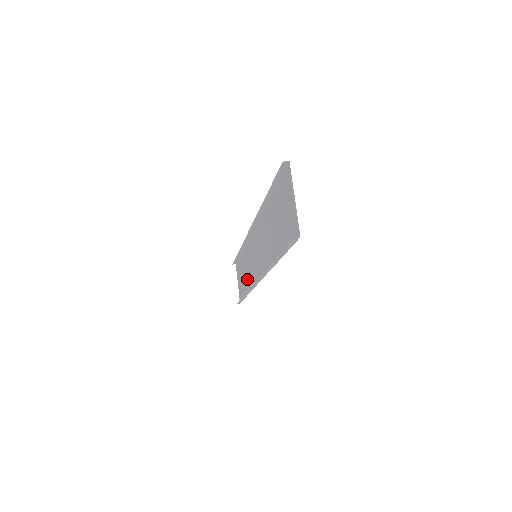
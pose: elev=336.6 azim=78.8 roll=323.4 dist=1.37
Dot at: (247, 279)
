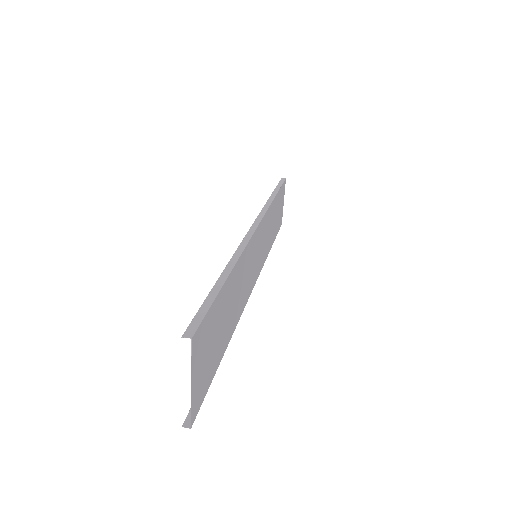
Dot at: (270, 236)
